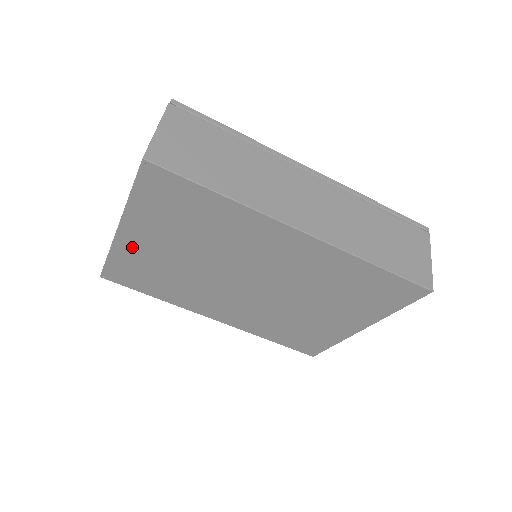
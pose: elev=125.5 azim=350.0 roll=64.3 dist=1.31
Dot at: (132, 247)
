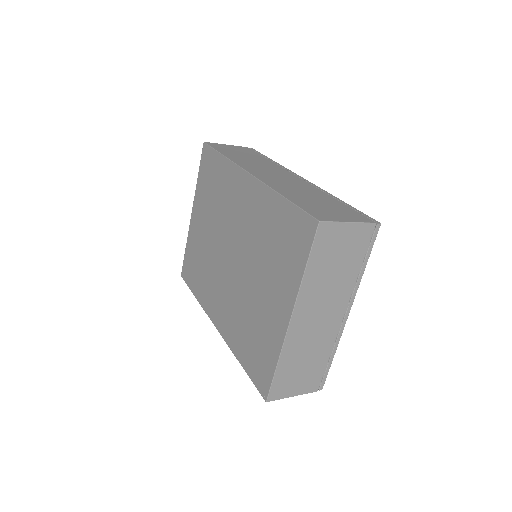
Dot at: (194, 231)
